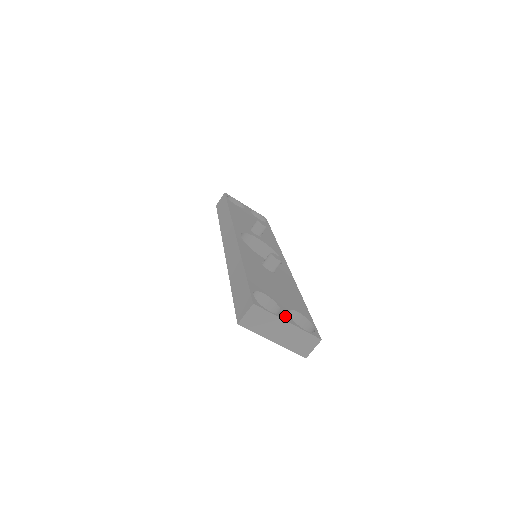
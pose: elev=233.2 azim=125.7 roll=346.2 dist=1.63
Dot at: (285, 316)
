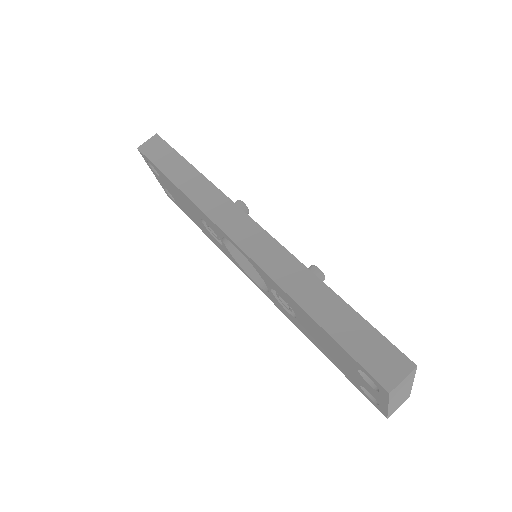
Dot at: occluded
